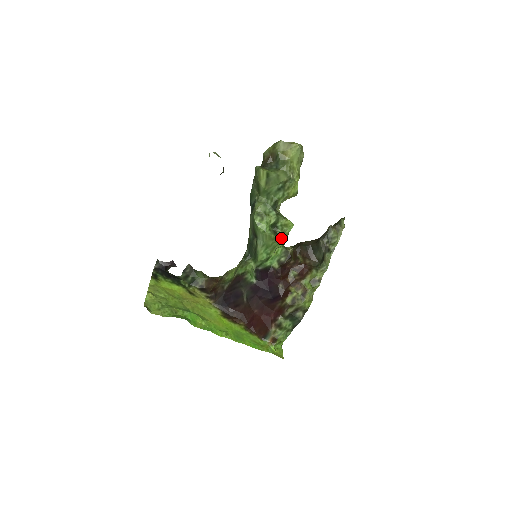
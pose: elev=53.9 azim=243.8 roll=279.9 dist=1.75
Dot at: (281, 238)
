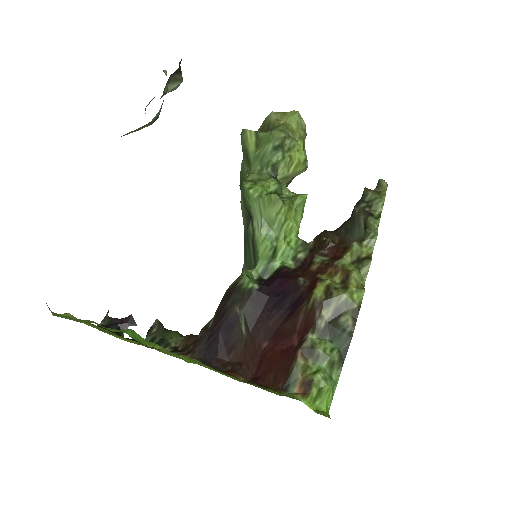
Dot at: (289, 210)
